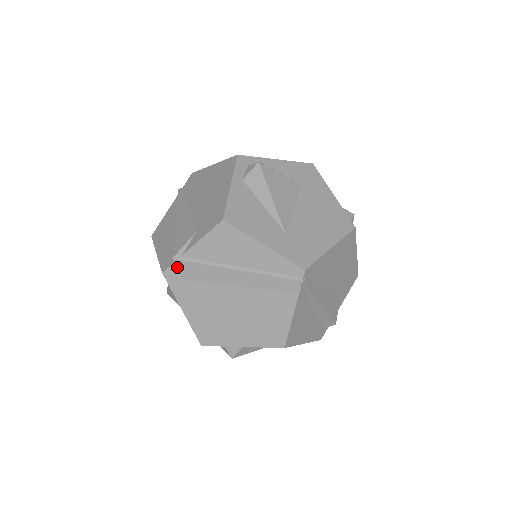
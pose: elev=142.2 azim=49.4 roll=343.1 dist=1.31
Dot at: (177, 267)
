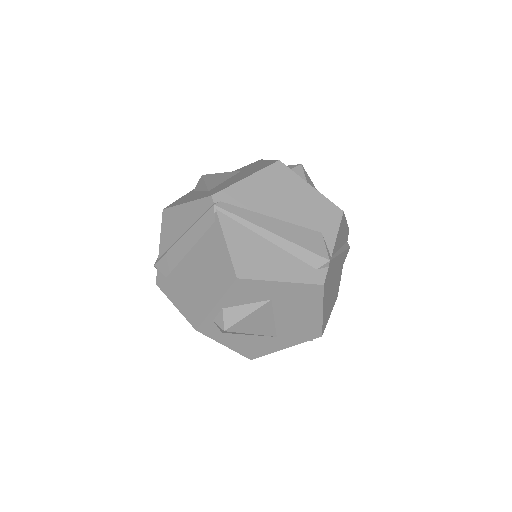
Dot at: (158, 270)
